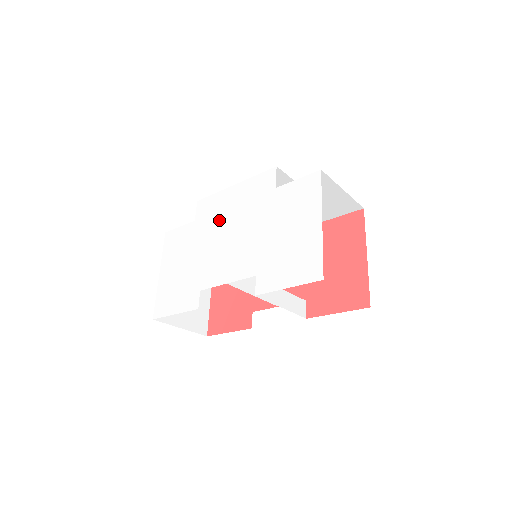
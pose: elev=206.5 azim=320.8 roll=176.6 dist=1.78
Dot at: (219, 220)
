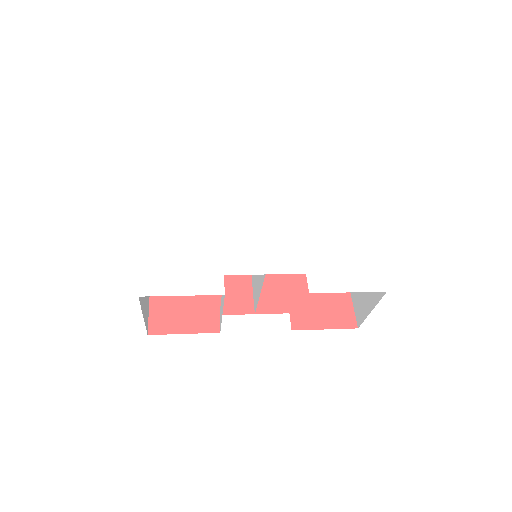
Dot at: (240, 206)
